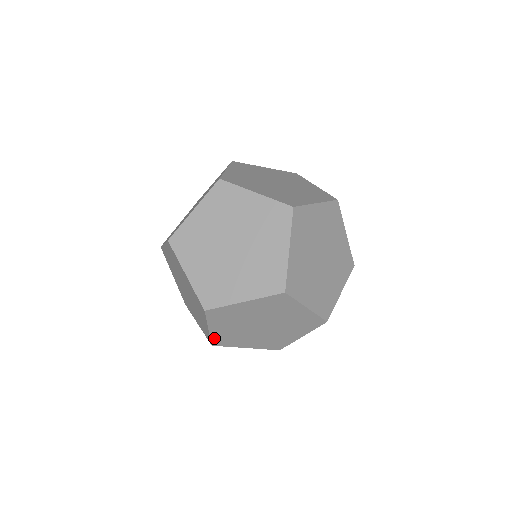
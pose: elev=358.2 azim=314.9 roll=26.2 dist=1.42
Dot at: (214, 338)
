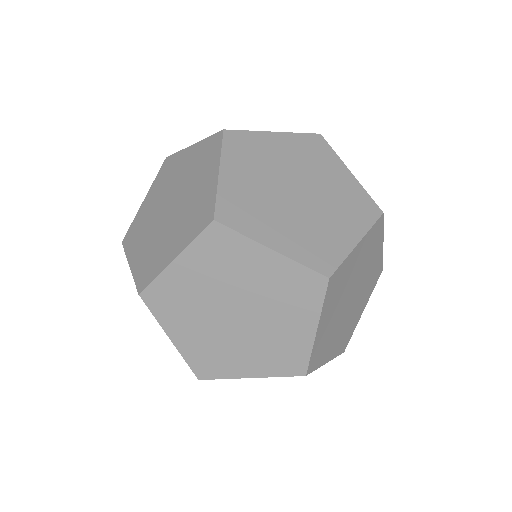
Dot at: occluded
